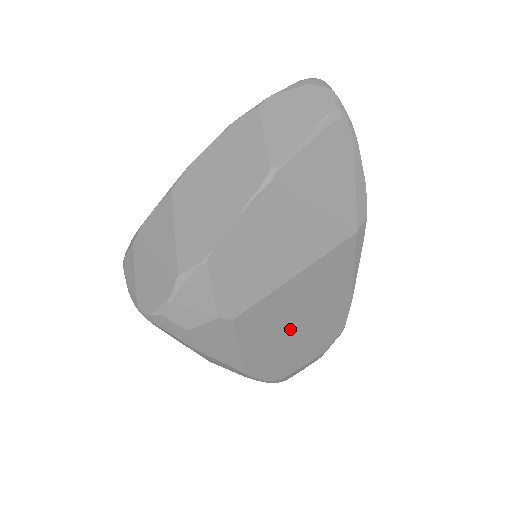
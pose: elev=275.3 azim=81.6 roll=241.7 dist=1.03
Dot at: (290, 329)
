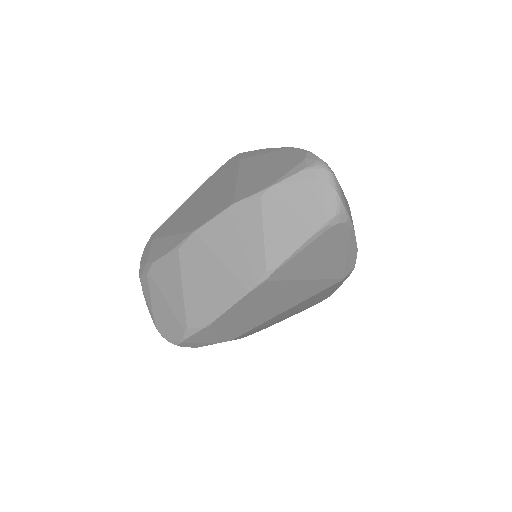
Dot at: (280, 319)
